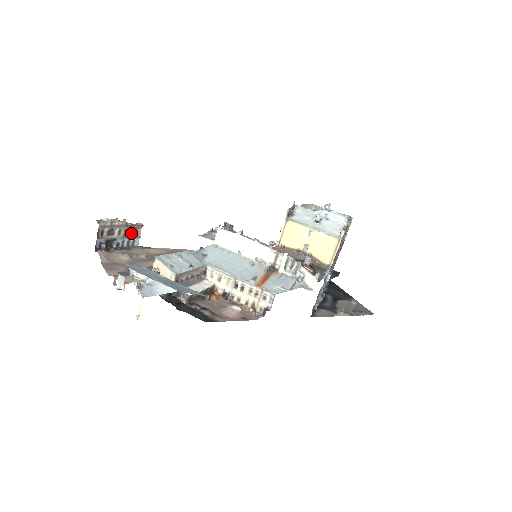
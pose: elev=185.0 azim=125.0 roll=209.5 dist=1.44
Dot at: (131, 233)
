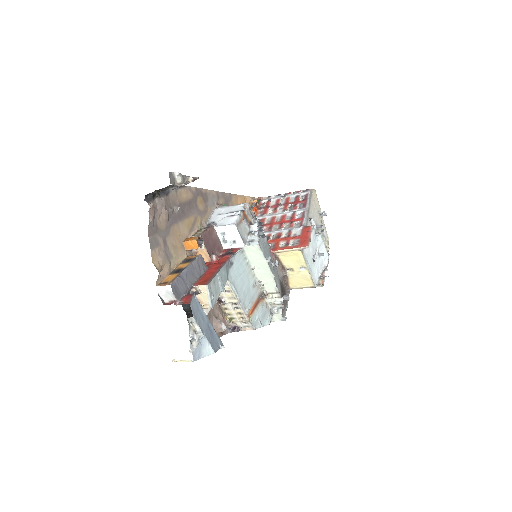
Dot at: occluded
